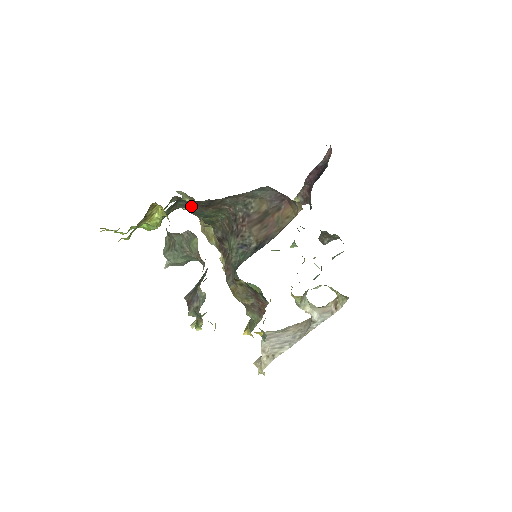
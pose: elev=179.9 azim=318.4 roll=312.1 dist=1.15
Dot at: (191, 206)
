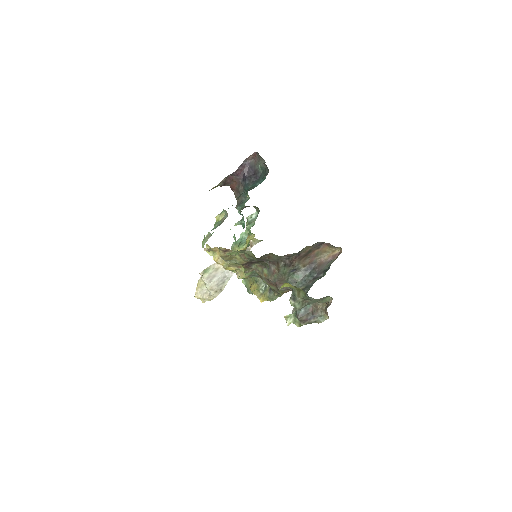
Dot at: occluded
